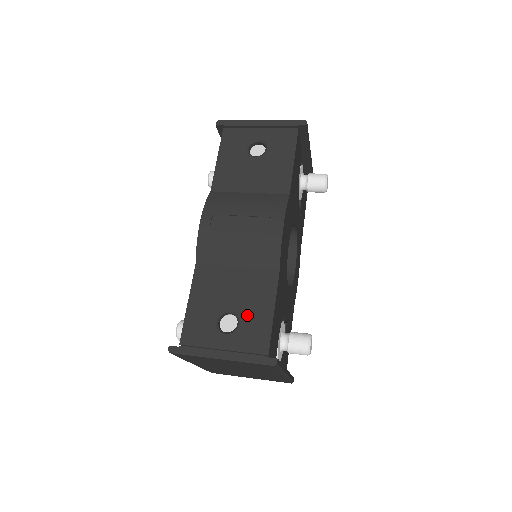
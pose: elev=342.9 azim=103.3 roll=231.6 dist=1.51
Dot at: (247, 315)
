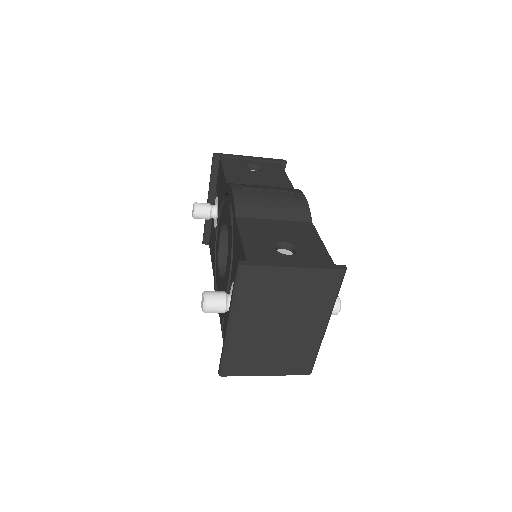
Dot at: (301, 244)
